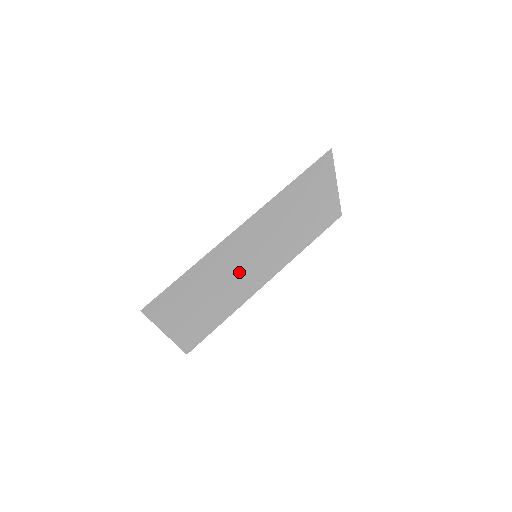
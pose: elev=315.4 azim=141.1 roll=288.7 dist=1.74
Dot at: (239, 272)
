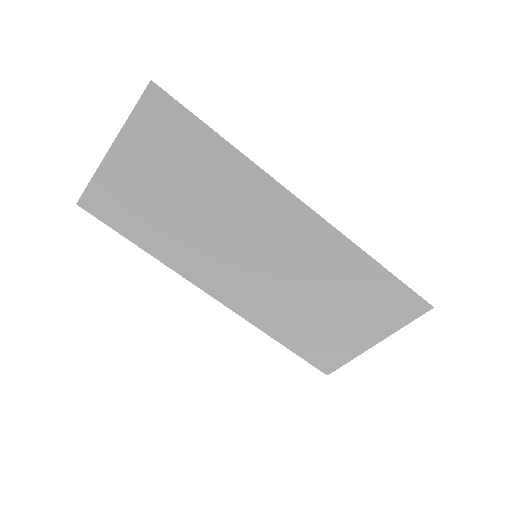
Dot at: (227, 238)
